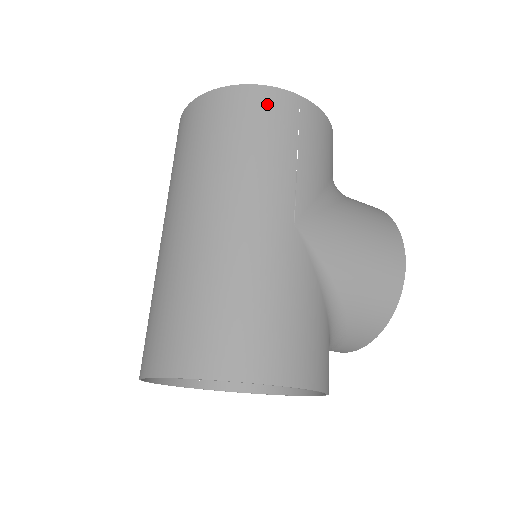
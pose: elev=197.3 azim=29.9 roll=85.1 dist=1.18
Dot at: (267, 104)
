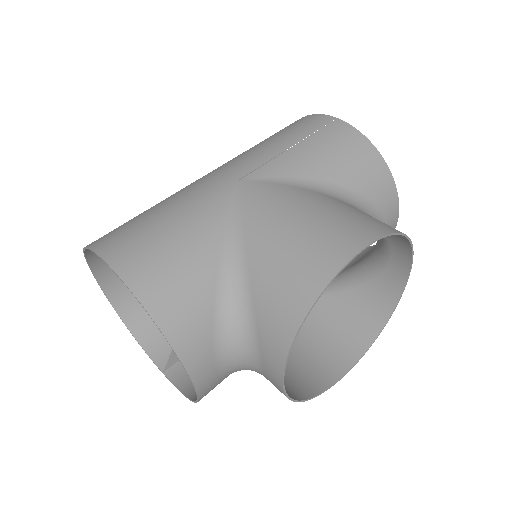
Dot at: (301, 122)
